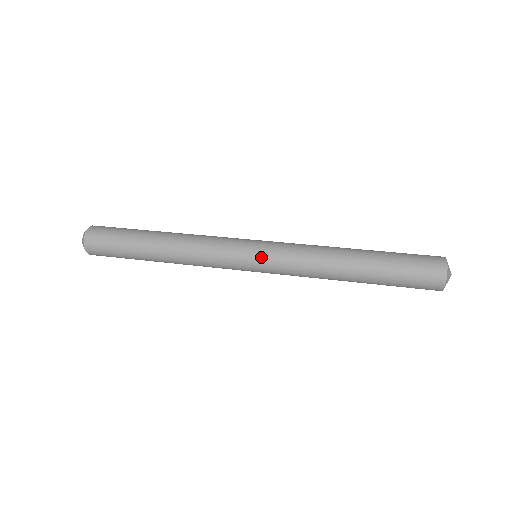
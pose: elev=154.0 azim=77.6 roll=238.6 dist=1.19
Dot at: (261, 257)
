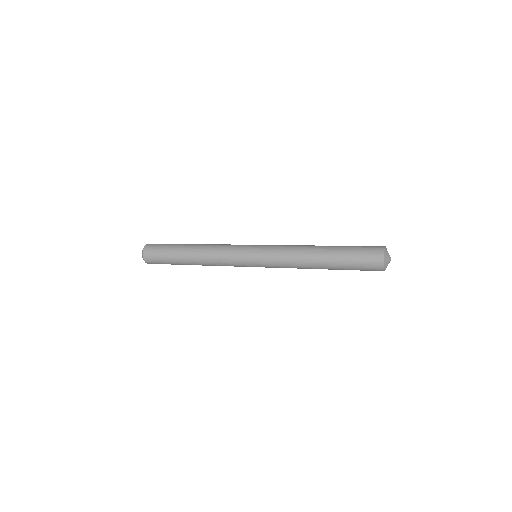
Dot at: (257, 254)
